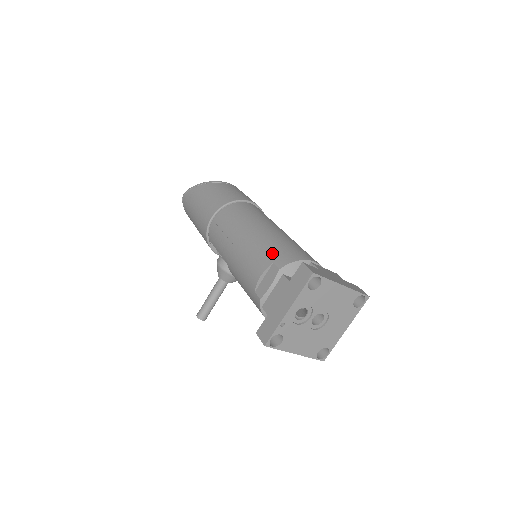
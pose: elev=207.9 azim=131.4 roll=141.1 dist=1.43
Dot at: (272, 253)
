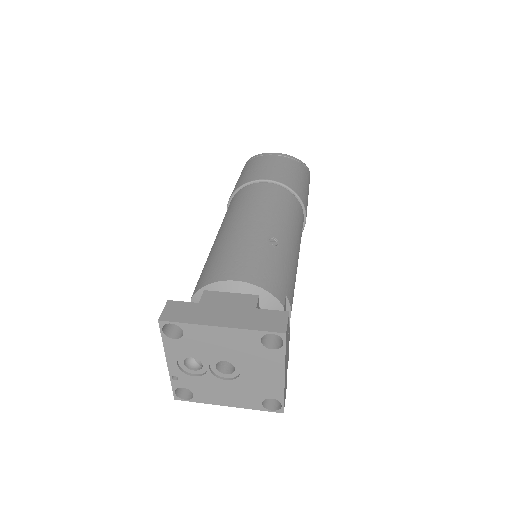
Dot at: (203, 272)
